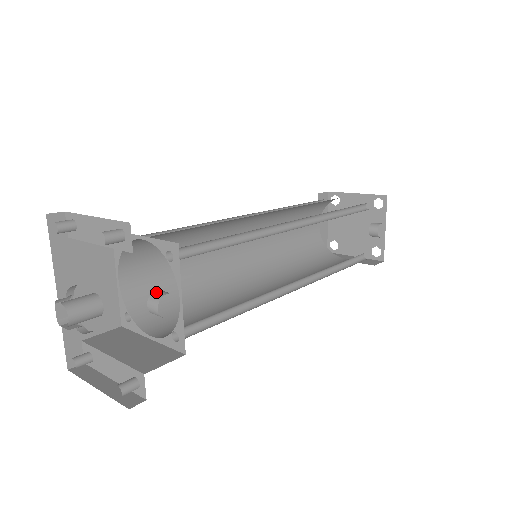
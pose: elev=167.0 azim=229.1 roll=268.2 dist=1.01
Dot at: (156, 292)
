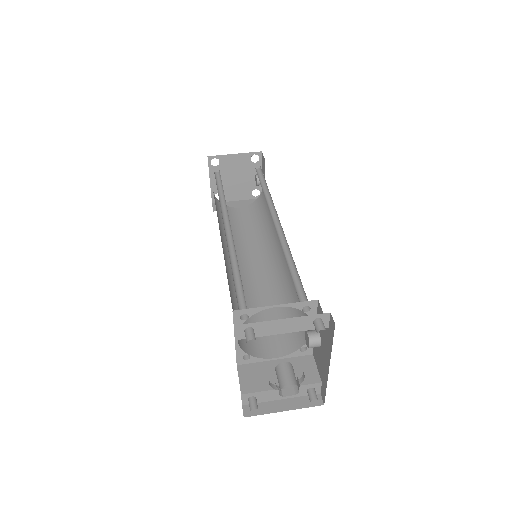
Dot at: (311, 335)
